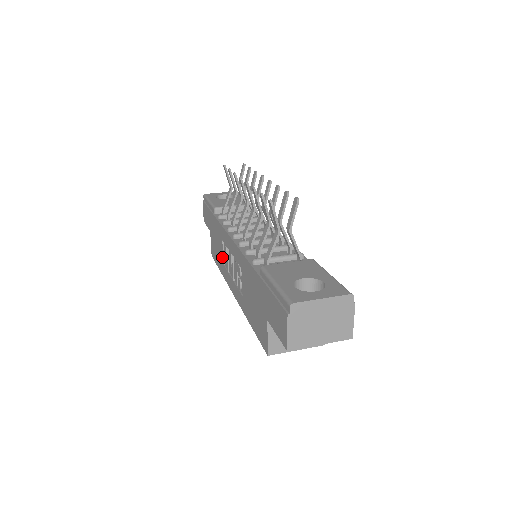
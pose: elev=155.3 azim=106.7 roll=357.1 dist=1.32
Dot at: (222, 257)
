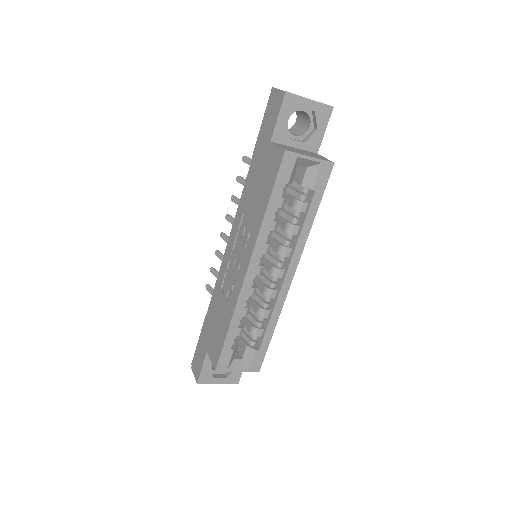
Dot at: (225, 302)
